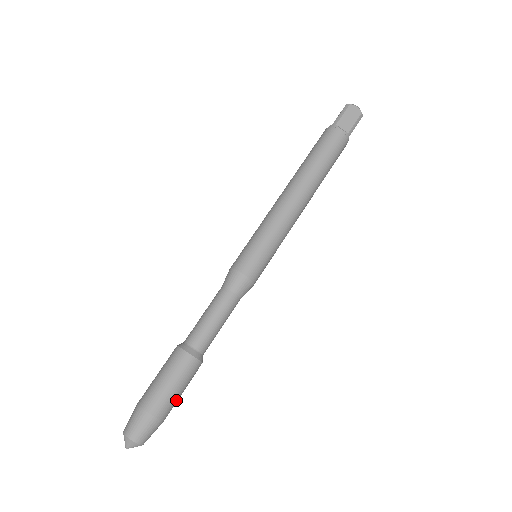
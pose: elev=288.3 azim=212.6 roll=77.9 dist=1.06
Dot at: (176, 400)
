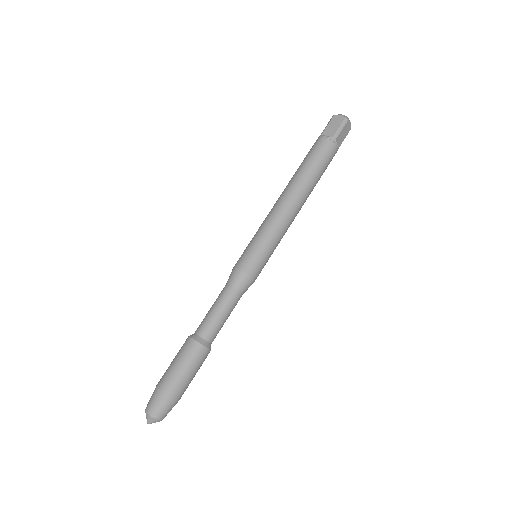
Dot at: (184, 380)
